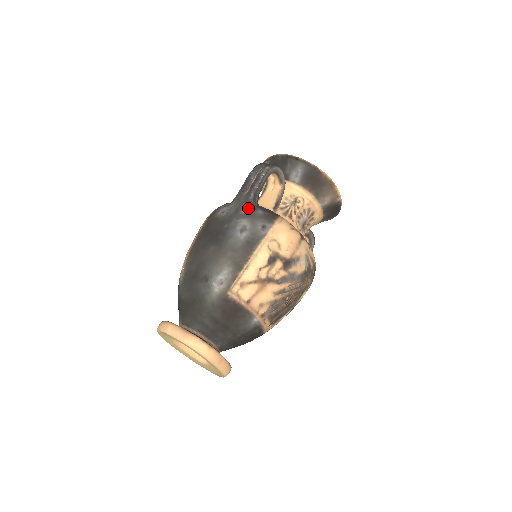
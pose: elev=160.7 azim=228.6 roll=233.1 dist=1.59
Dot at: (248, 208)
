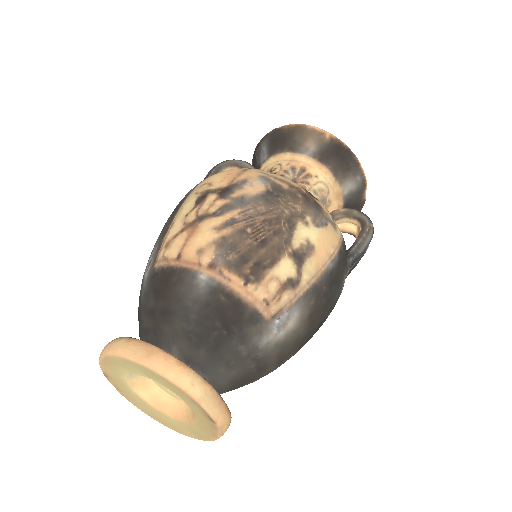
Dot at: occluded
